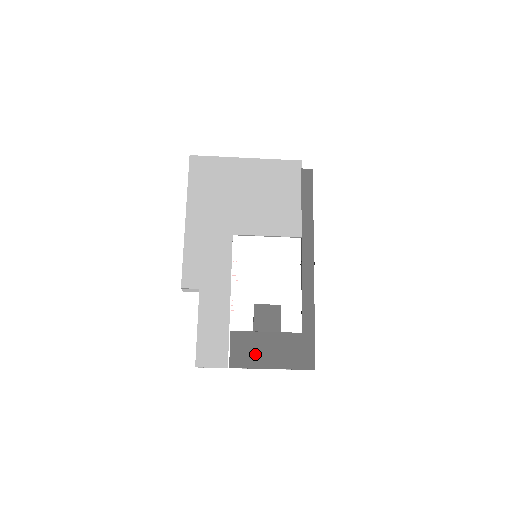
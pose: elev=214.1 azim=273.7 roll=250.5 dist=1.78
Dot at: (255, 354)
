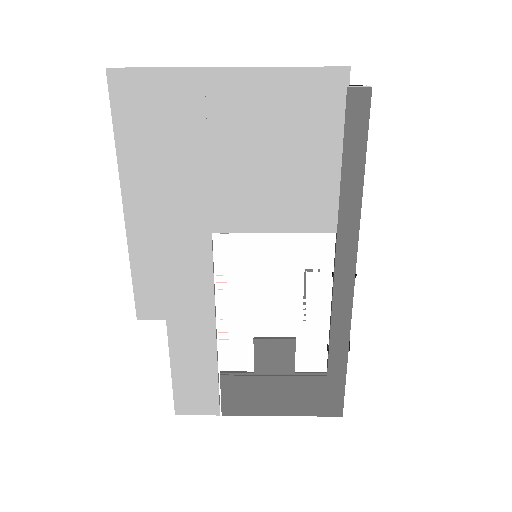
Dot at: (257, 400)
